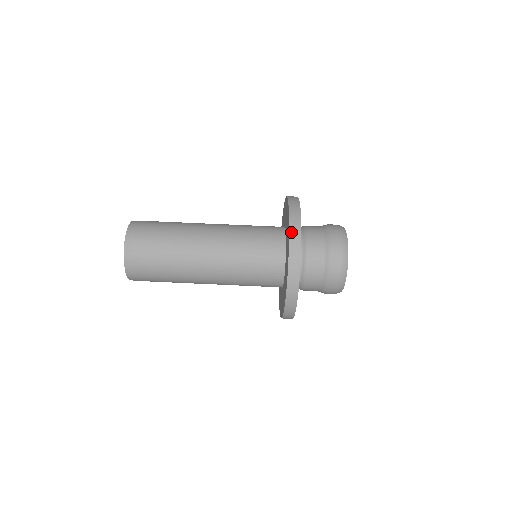
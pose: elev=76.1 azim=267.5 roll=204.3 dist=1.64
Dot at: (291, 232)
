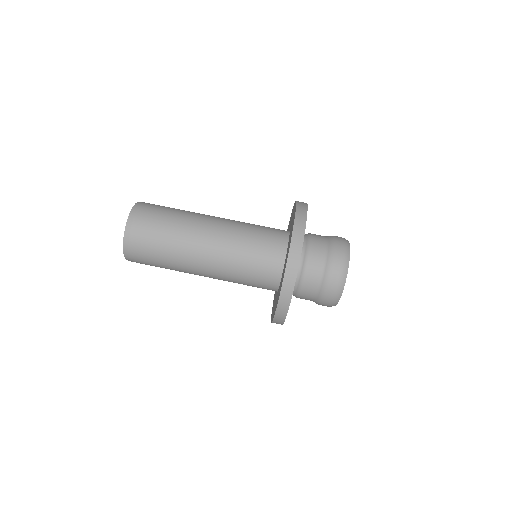
Dot at: (290, 254)
